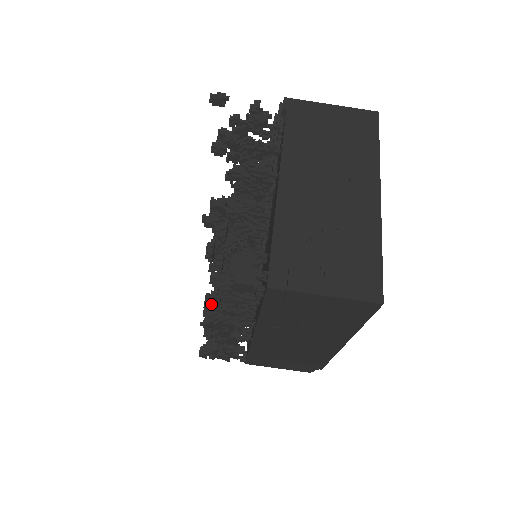
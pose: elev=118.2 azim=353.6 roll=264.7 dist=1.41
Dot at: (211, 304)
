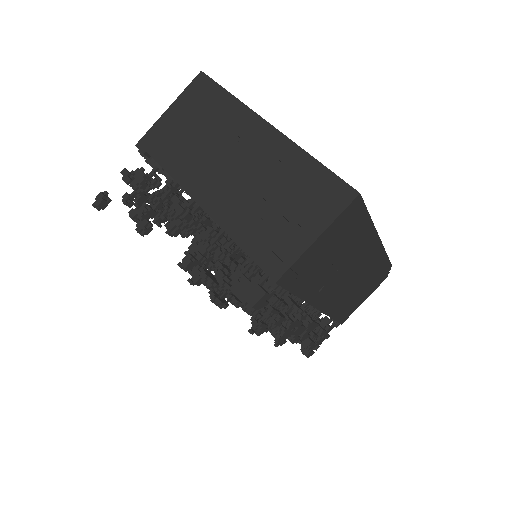
Dot at: (261, 332)
